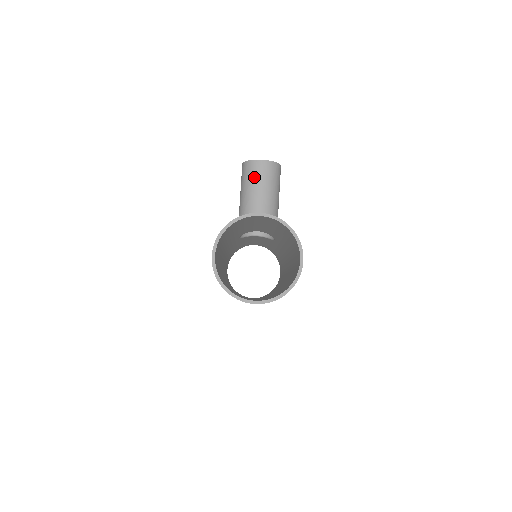
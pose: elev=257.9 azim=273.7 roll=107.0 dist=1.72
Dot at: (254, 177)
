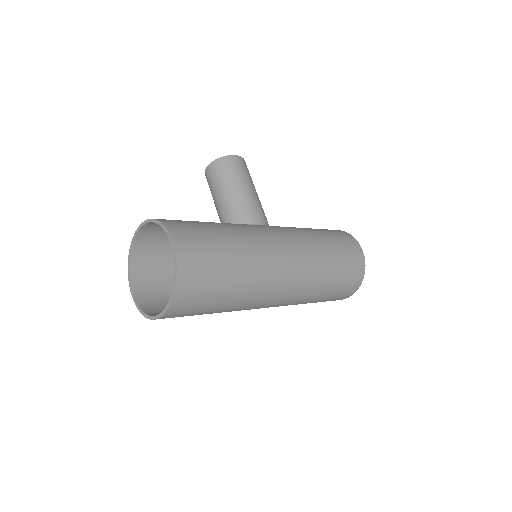
Dot at: (210, 186)
